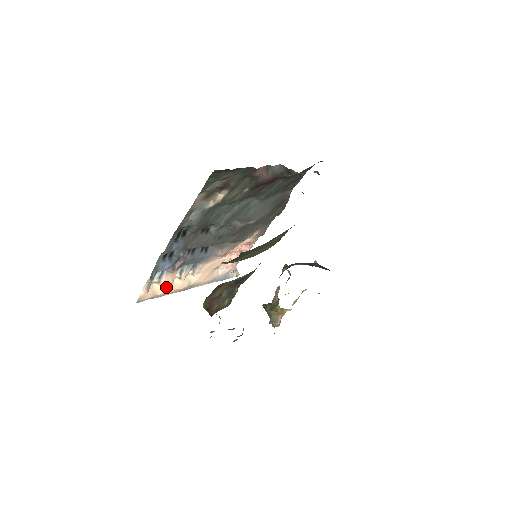
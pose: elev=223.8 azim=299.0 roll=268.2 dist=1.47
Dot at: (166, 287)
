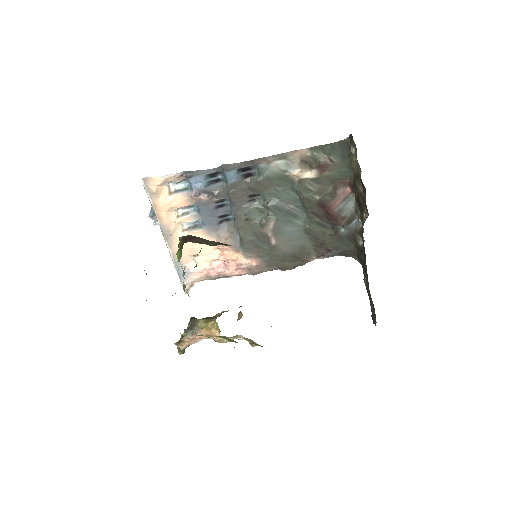
Dot at: (168, 203)
